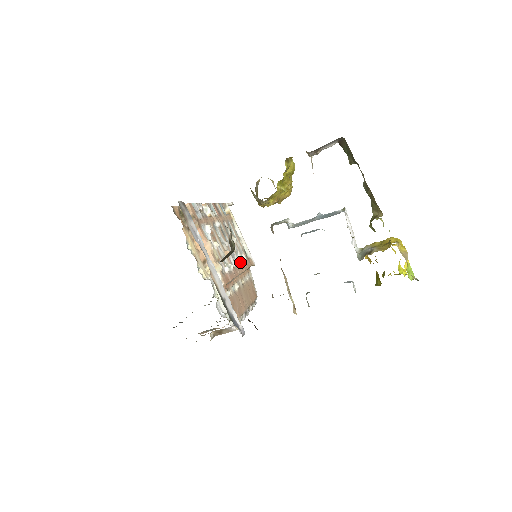
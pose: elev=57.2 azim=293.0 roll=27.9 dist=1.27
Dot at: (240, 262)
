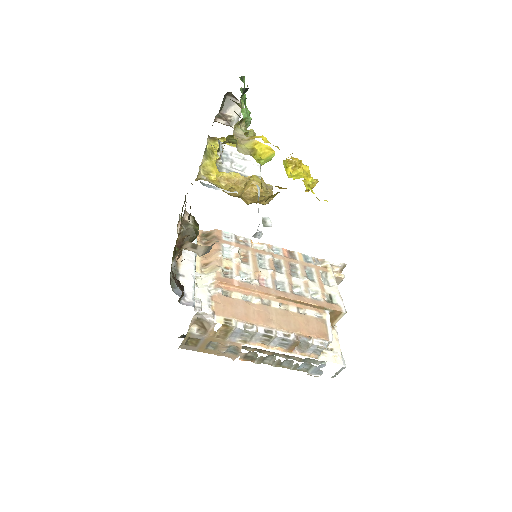
Dot at: (296, 294)
